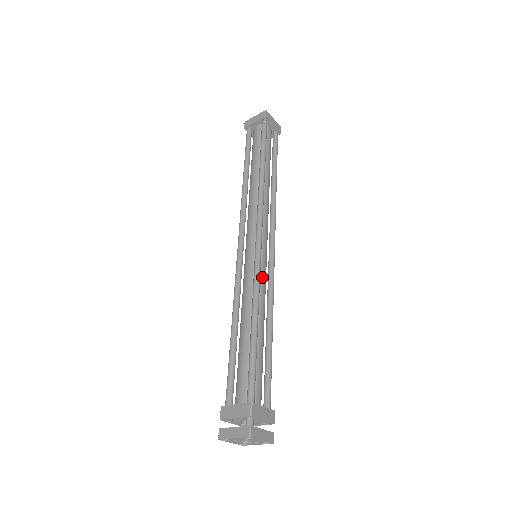
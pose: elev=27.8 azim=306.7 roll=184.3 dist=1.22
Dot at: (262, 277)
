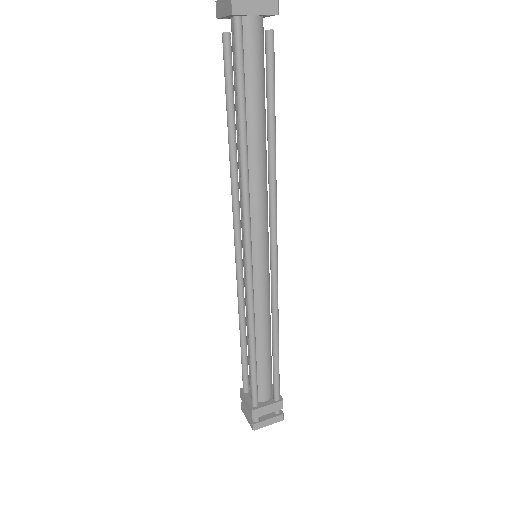
Dot at: (269, 284)
